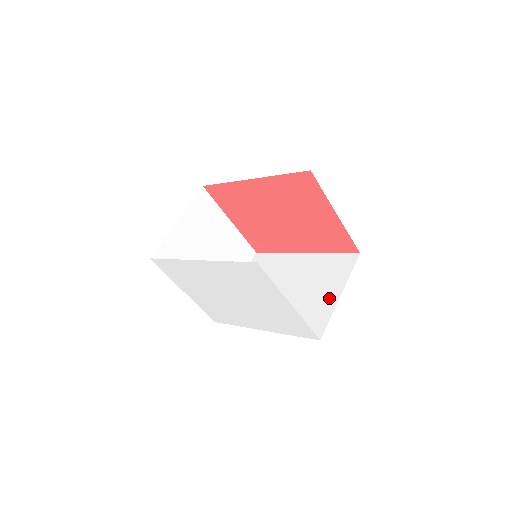
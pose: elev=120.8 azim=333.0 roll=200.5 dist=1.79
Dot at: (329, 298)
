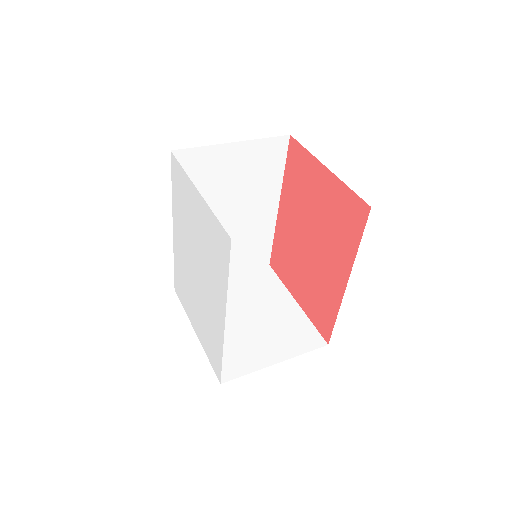
Dot at: occluded
